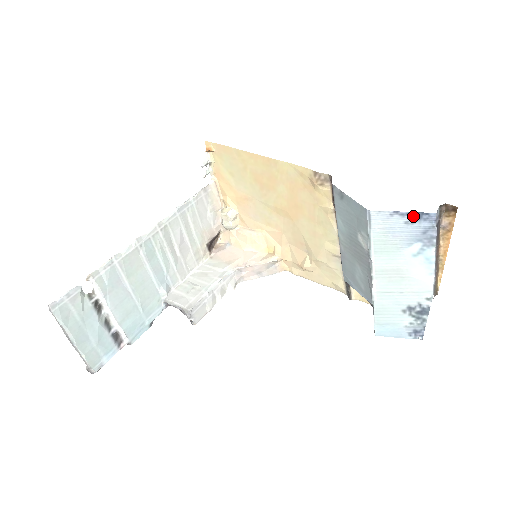
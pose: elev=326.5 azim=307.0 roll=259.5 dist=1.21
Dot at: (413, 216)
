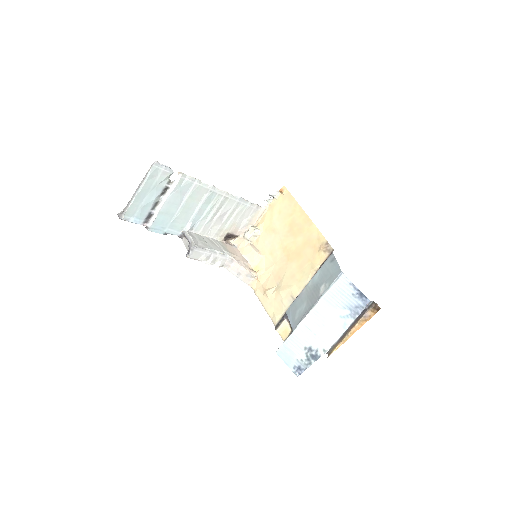
Dot at: (359, 293)
